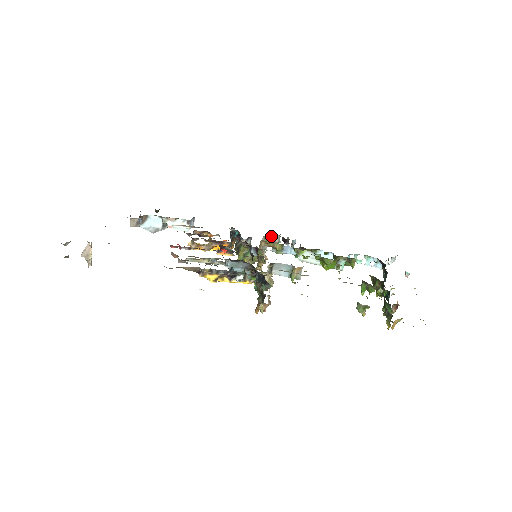
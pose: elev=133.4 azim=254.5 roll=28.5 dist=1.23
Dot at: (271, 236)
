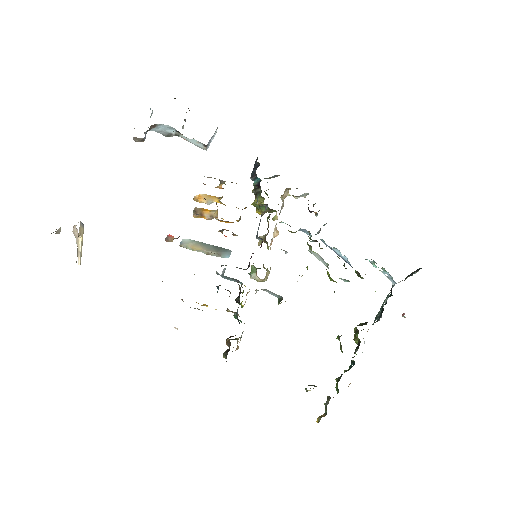
Dot at: (296, 196)
